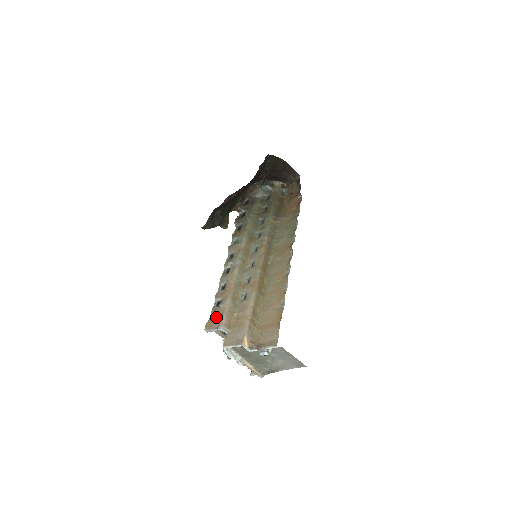
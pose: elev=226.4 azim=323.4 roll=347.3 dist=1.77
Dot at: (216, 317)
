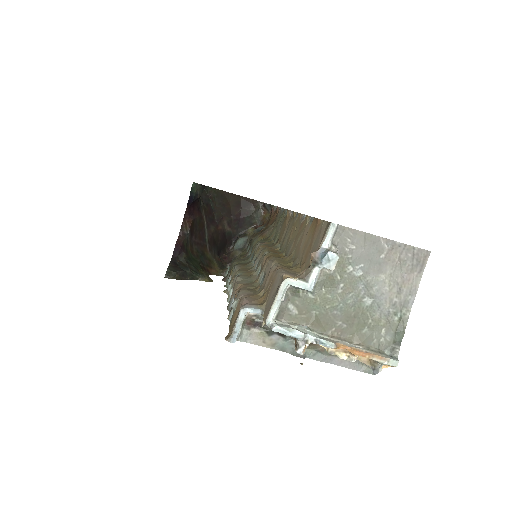
Dot at: (235, 317)
